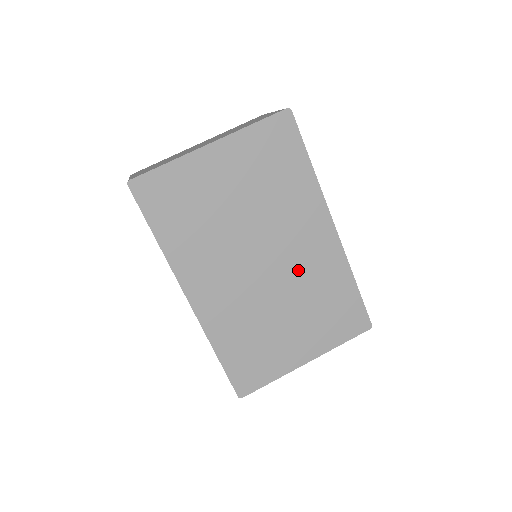
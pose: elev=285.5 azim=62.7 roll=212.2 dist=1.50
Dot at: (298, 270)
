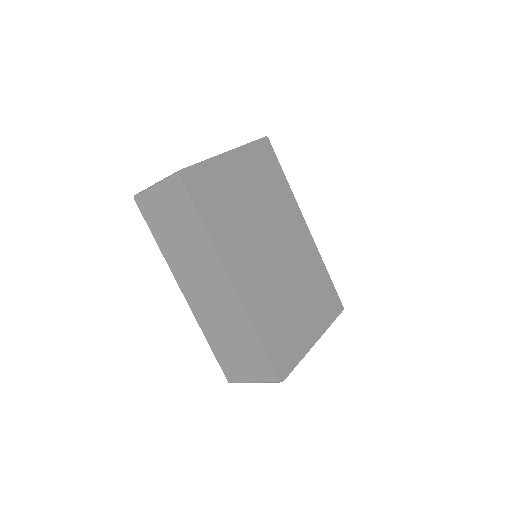
Dot at: (295, 259)
